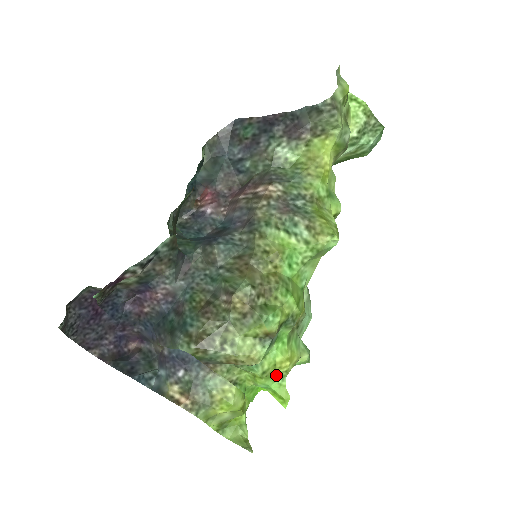
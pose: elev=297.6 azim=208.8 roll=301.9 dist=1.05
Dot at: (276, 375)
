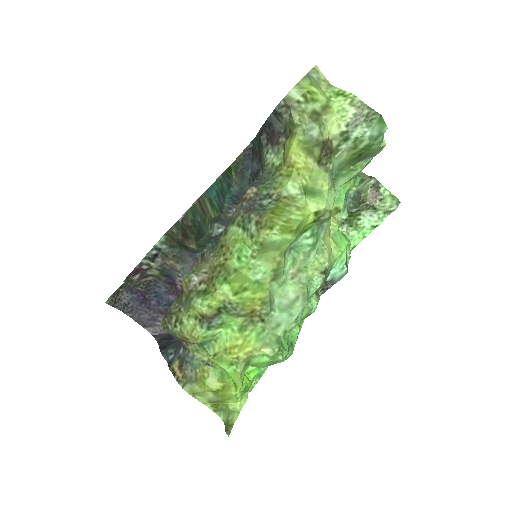
Dot at: (229, 360)
